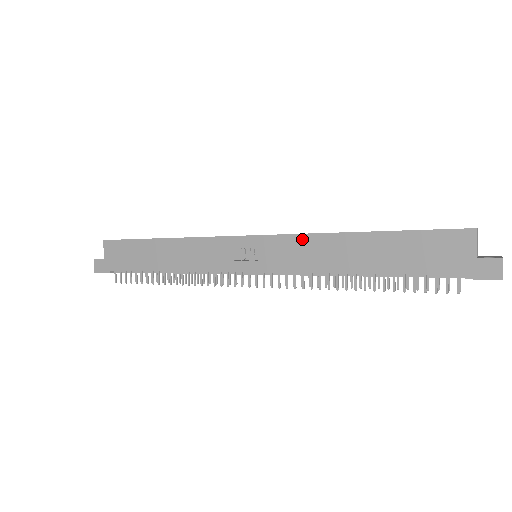
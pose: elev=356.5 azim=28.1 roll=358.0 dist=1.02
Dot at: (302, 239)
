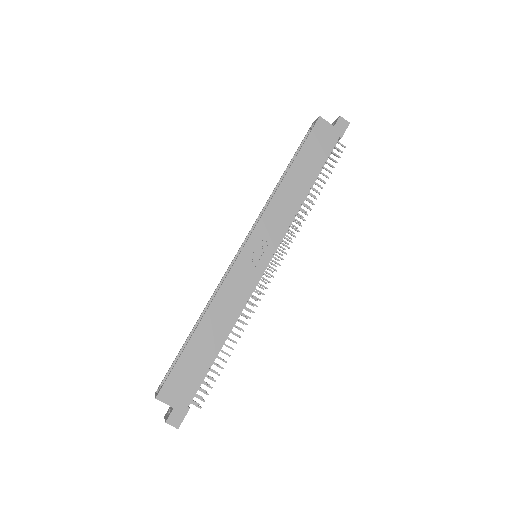
Dot at: (269, 210)
